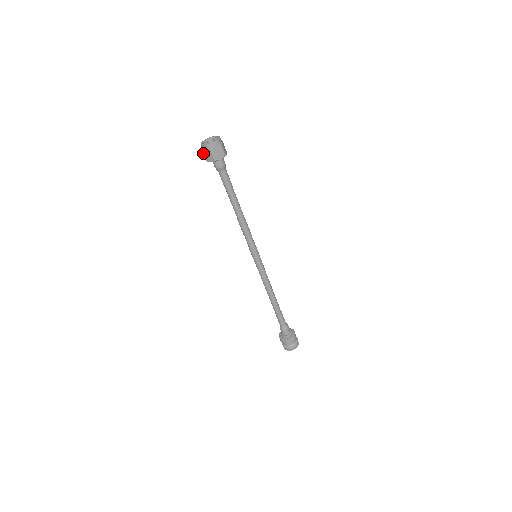
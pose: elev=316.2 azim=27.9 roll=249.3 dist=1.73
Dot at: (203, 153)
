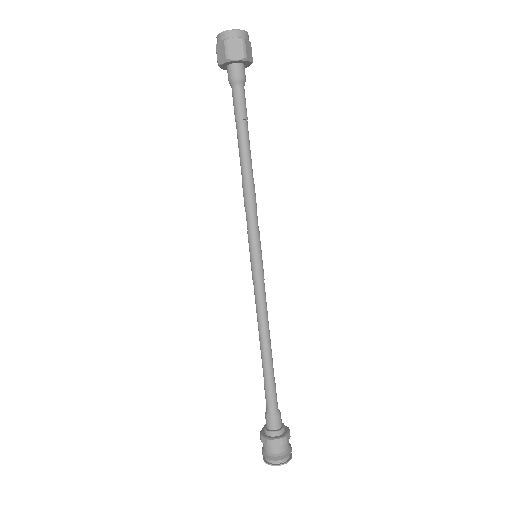
Dot at: (216, 50)
